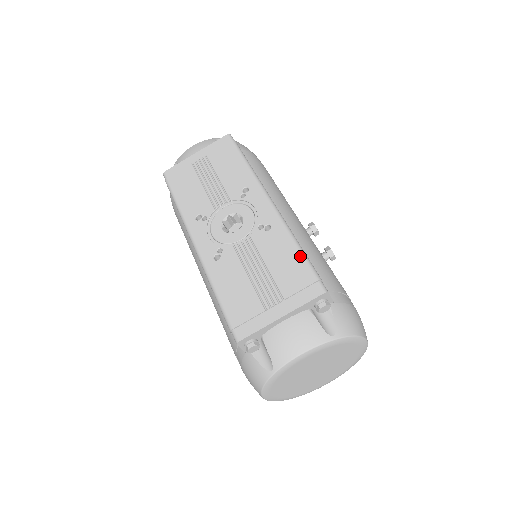
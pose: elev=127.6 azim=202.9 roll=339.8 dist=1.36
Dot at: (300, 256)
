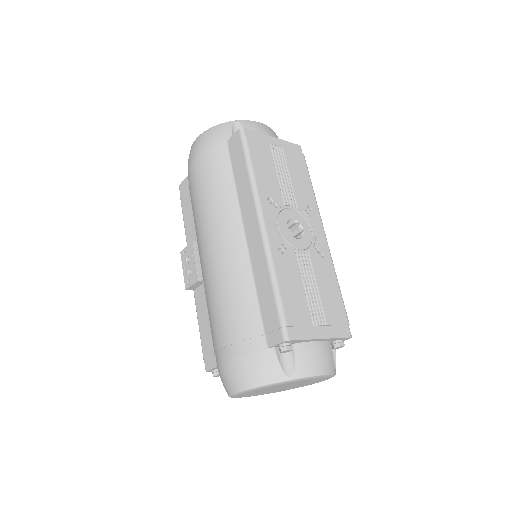
Dot at: (341, 296)
